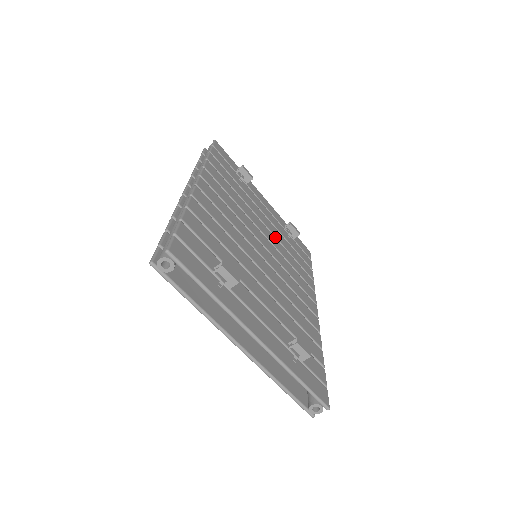
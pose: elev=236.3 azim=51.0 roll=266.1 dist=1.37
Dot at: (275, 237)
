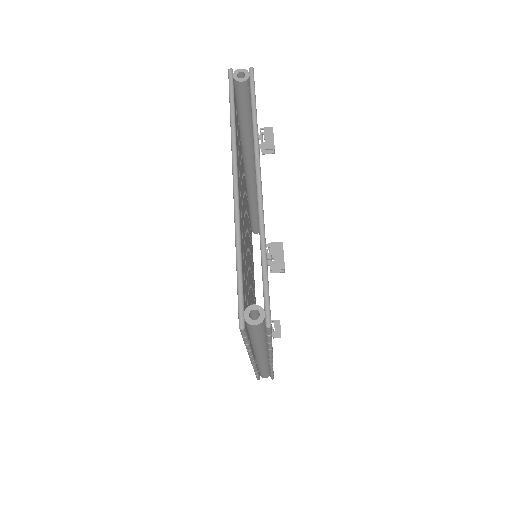
Dot at: occluded
